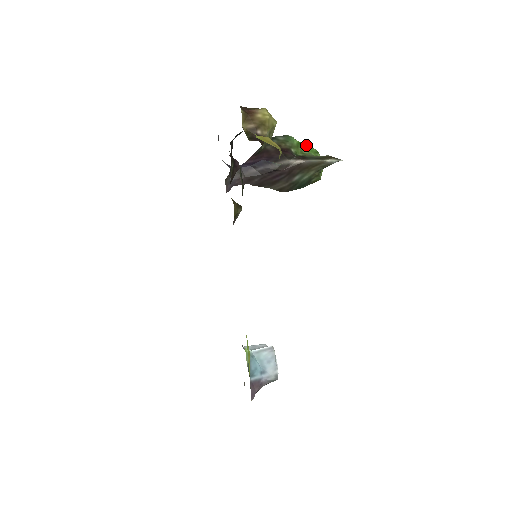
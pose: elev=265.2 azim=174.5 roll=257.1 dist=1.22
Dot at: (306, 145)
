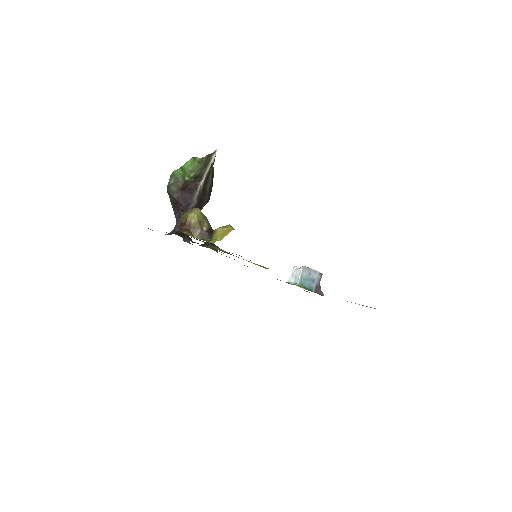
Dot at: (185, 164)
